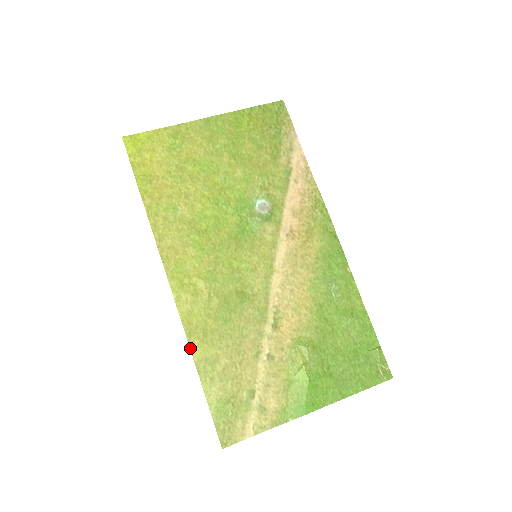
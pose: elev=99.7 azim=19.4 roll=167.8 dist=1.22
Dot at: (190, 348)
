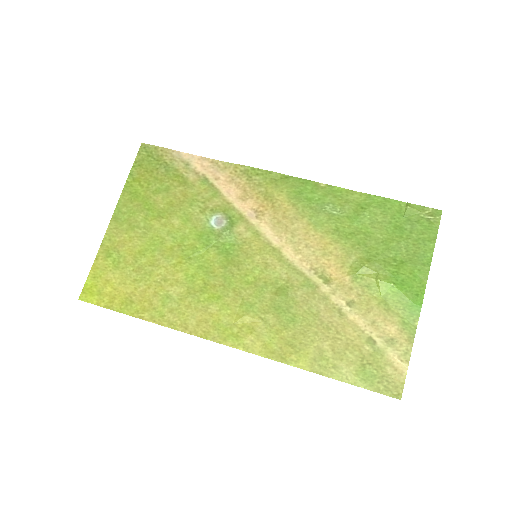
Dot at: occluded
